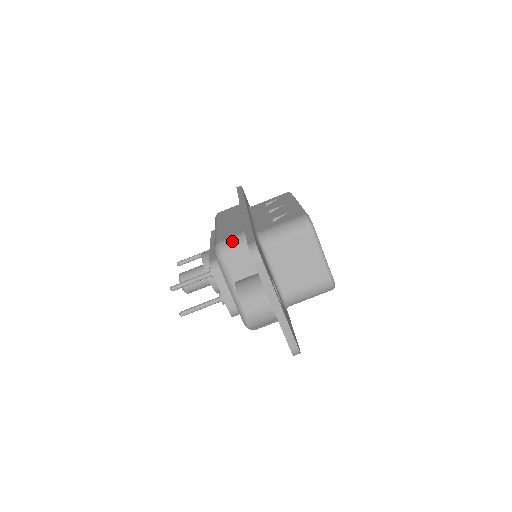
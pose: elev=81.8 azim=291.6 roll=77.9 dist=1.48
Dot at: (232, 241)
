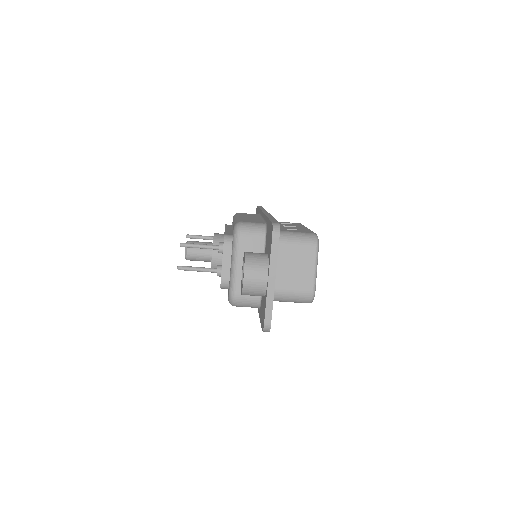
Dot at: (252, 225)
